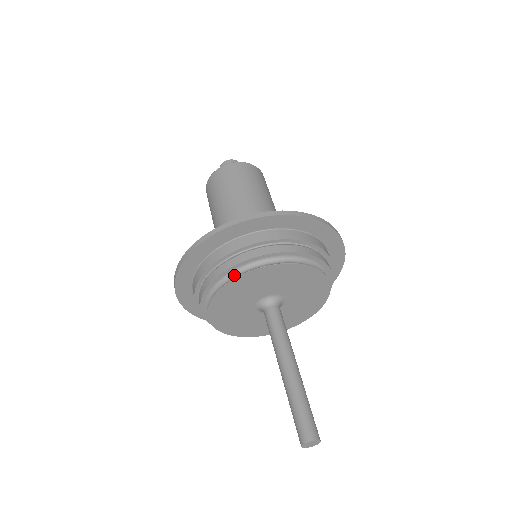
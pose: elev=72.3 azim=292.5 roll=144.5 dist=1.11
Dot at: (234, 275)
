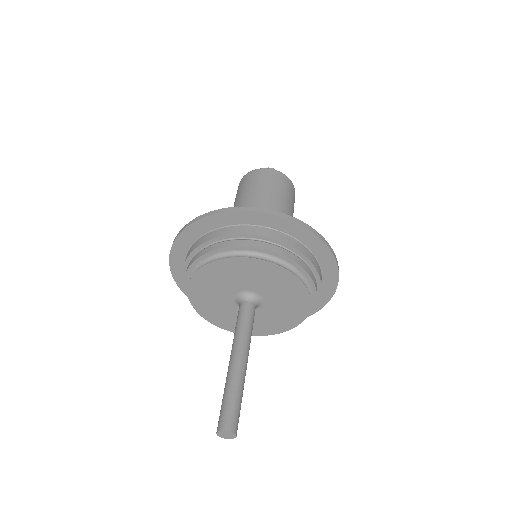
Dot at: (191, 290)
